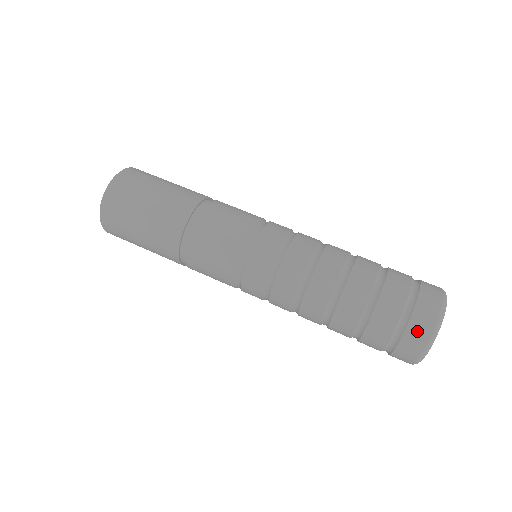
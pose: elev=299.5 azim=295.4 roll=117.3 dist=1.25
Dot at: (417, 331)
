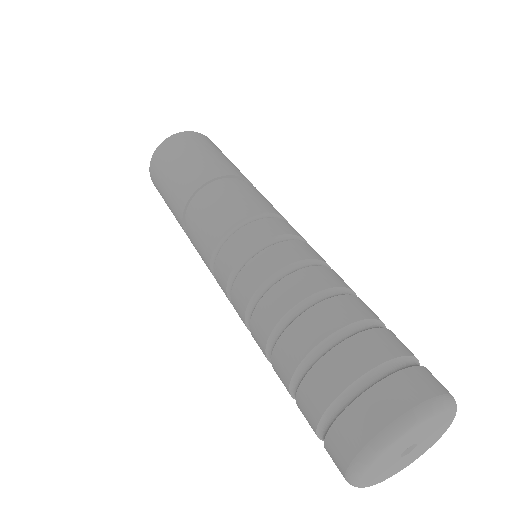
Dot at: (340, 442)
